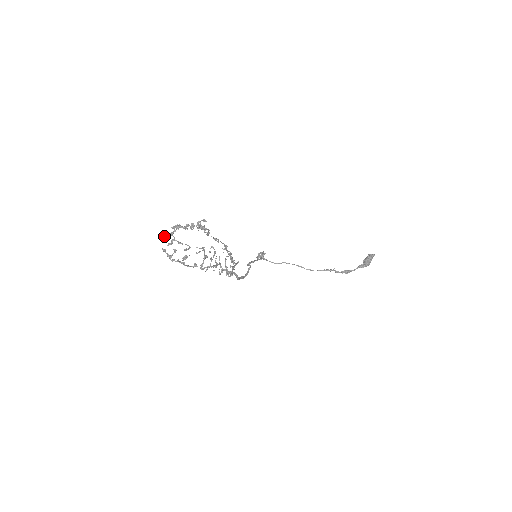
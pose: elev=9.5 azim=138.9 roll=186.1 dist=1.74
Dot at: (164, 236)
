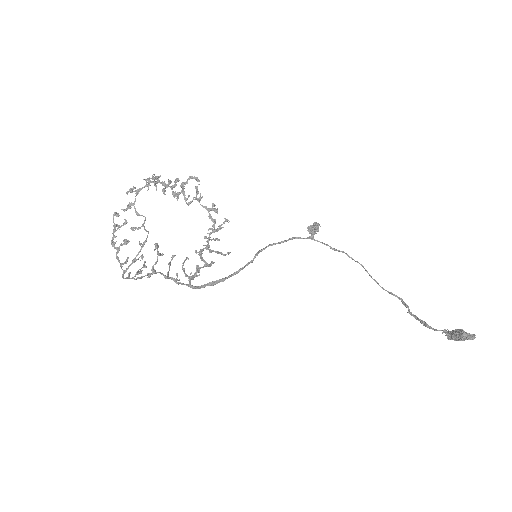
Dot at: (129, 190)
